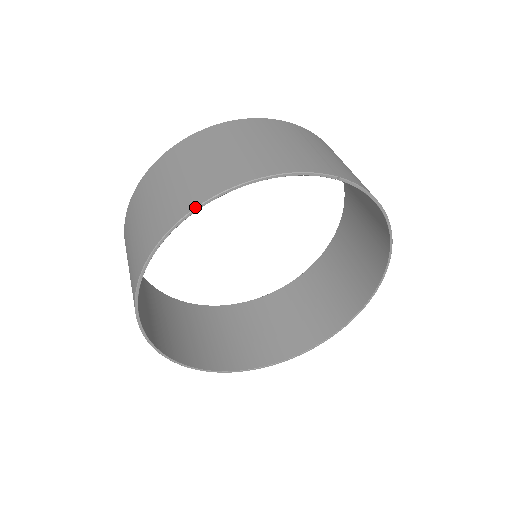
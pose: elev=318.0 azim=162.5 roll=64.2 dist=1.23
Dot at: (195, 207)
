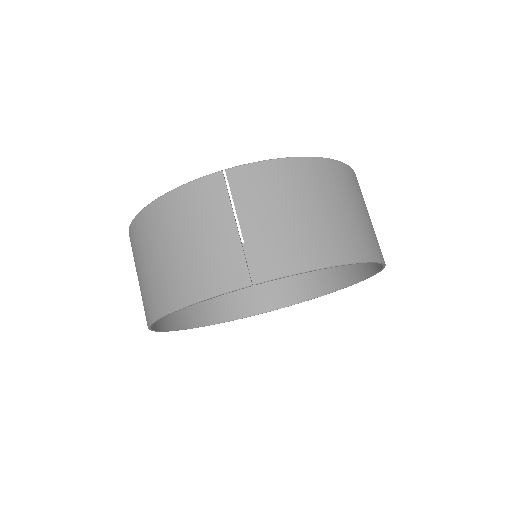
Dot at: (152, 322)
